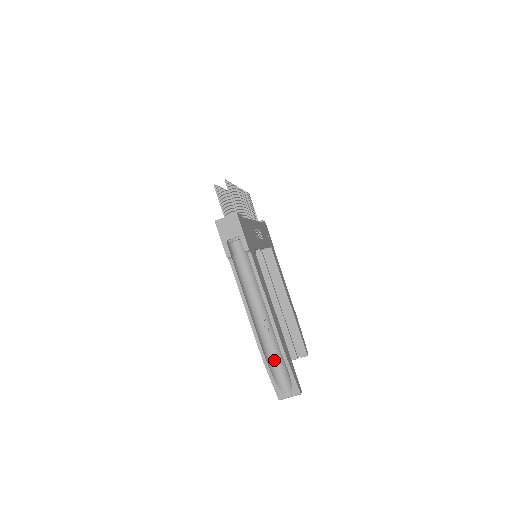
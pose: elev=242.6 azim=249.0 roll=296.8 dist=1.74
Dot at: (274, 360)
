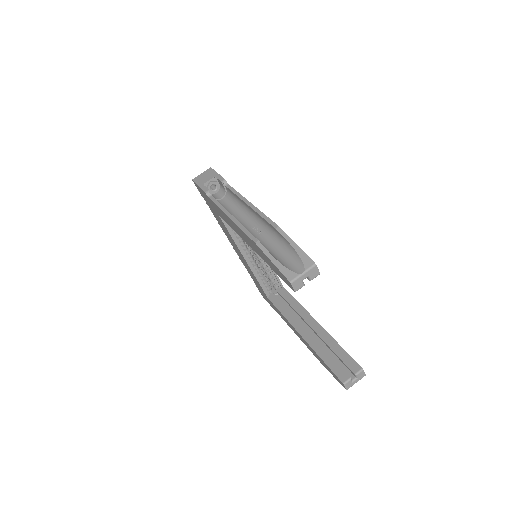
Dot at: (273, 250)
